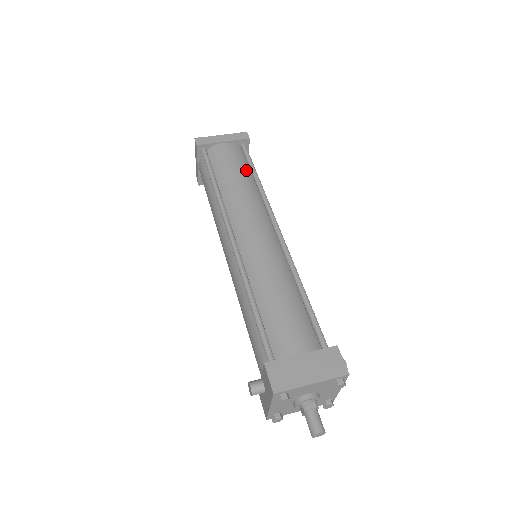
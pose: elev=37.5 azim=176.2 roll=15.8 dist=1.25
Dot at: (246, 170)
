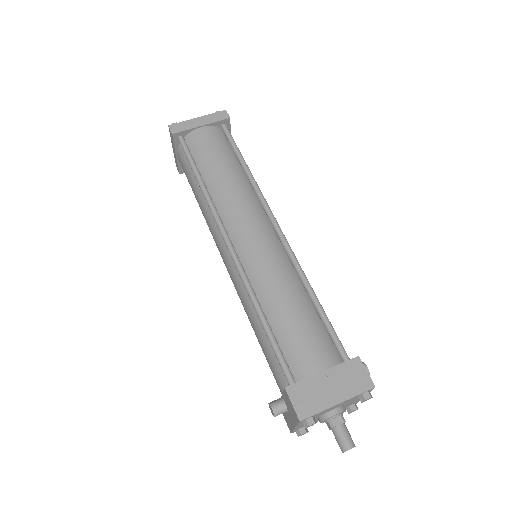
Dot at: (232, 157)
